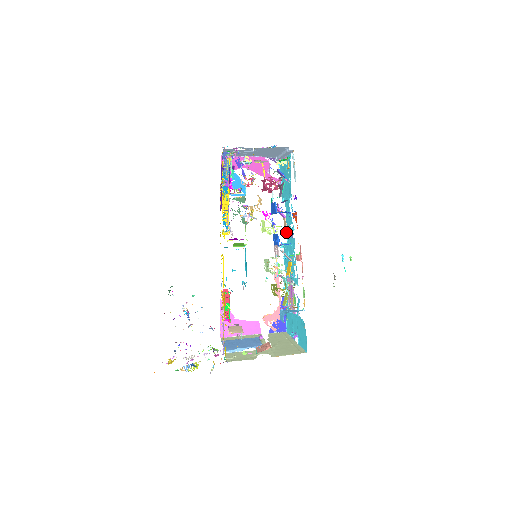
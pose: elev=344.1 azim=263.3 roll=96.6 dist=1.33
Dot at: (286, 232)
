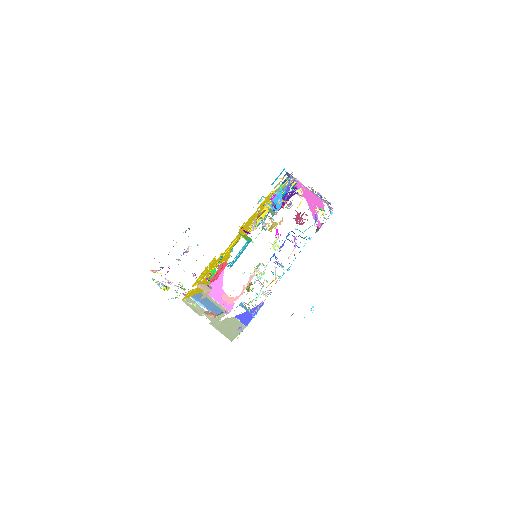
Dot at: (288, 258)
